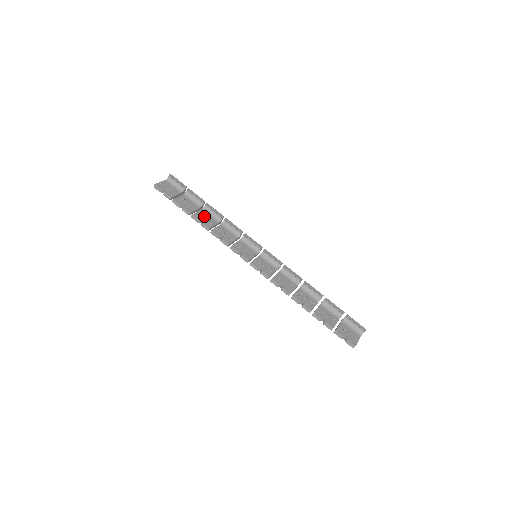
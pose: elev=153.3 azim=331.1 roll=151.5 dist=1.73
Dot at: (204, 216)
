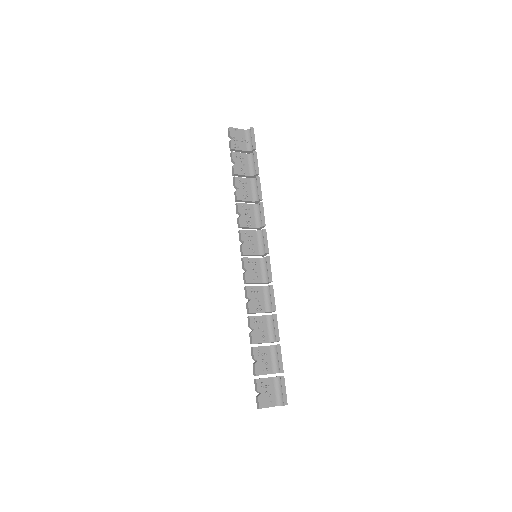
Dot at: (245, 186)
